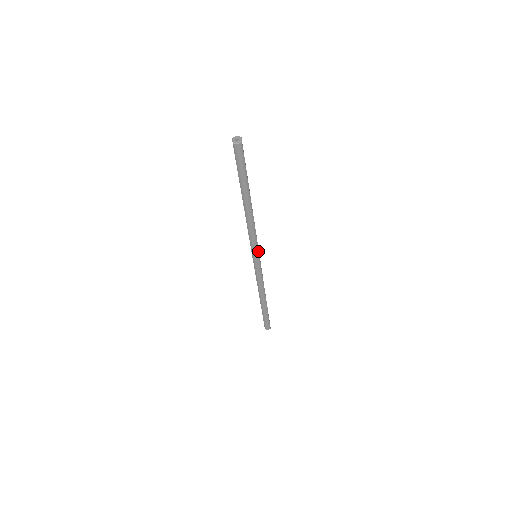
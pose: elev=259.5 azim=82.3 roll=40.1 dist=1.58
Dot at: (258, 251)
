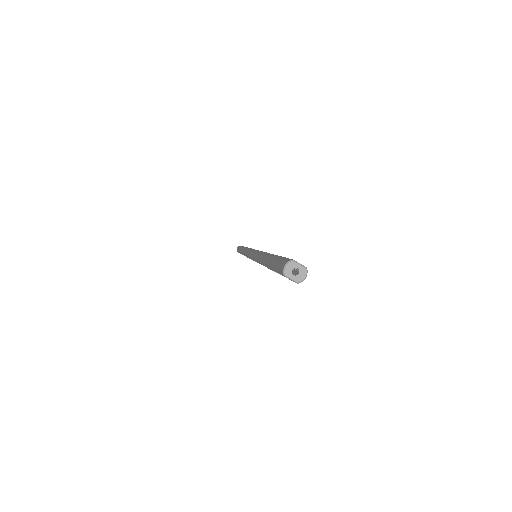
Dot at: occluded
